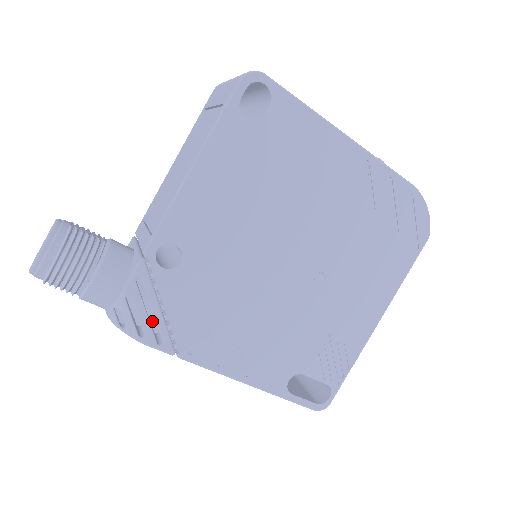
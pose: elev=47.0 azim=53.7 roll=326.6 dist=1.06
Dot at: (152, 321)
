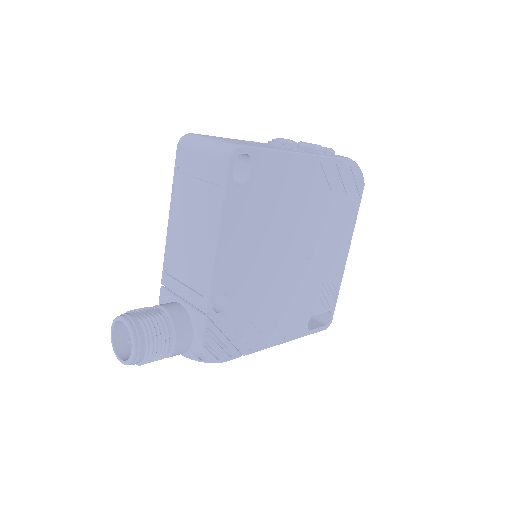
Dot at: occluded
